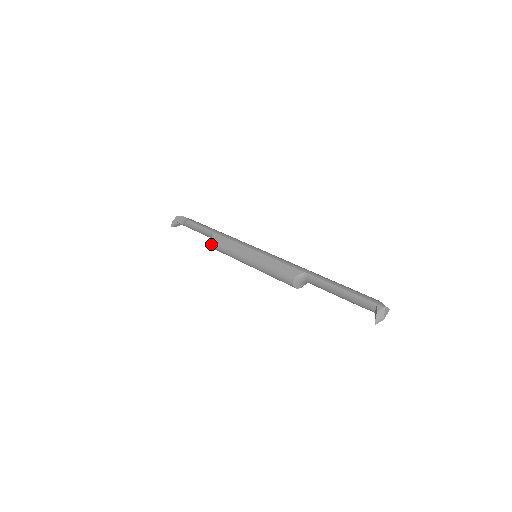
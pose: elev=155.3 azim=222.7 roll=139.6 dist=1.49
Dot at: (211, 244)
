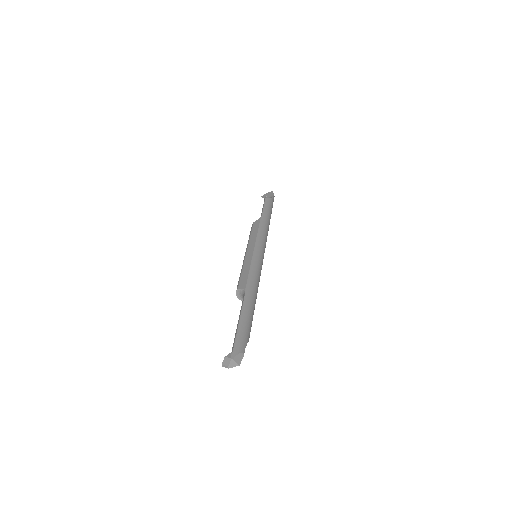
Dot at: occluded
